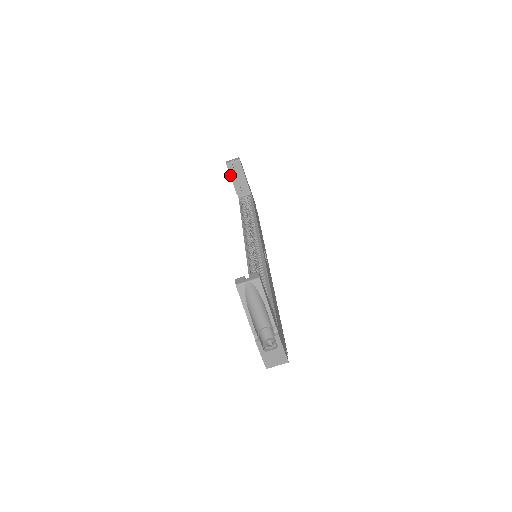
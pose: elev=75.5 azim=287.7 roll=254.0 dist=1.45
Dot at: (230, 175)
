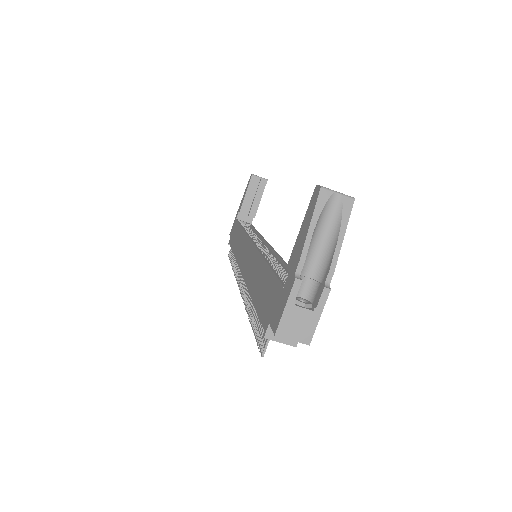
Dot at: (248, 188)
